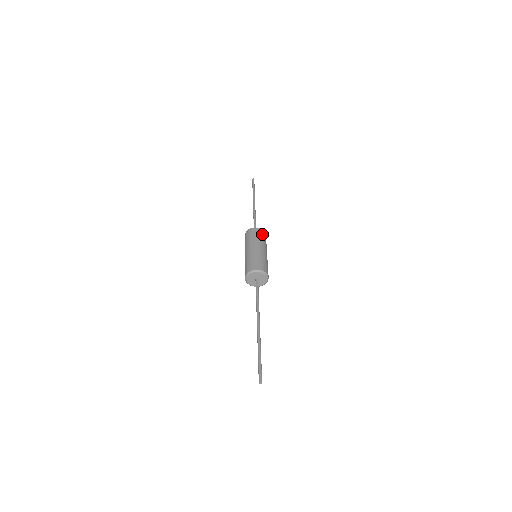
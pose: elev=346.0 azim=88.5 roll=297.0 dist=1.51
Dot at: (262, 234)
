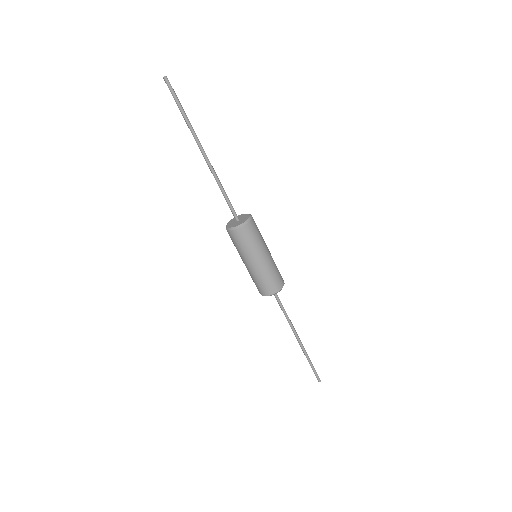
Dot at: occluded
